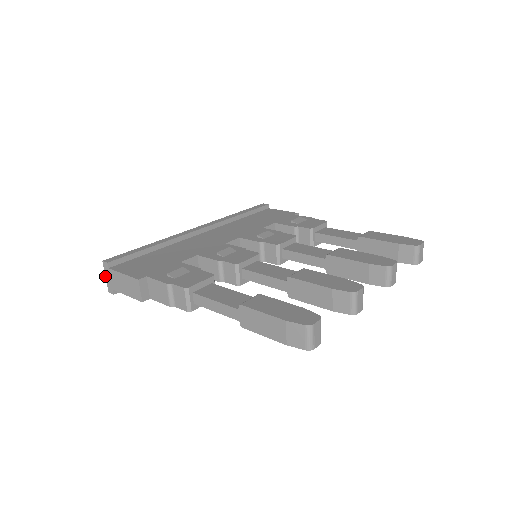
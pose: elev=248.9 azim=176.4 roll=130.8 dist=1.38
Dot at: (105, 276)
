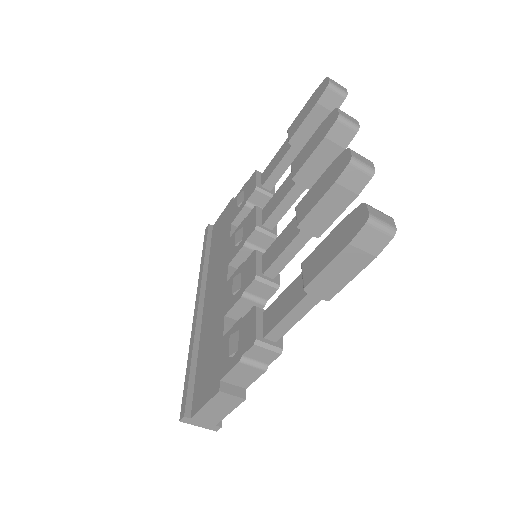
Dot at: occluded
